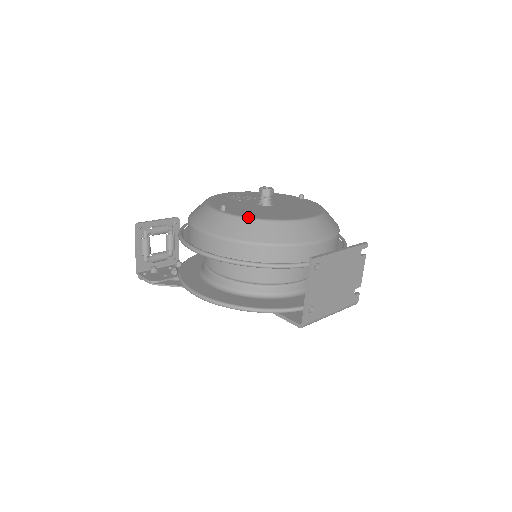
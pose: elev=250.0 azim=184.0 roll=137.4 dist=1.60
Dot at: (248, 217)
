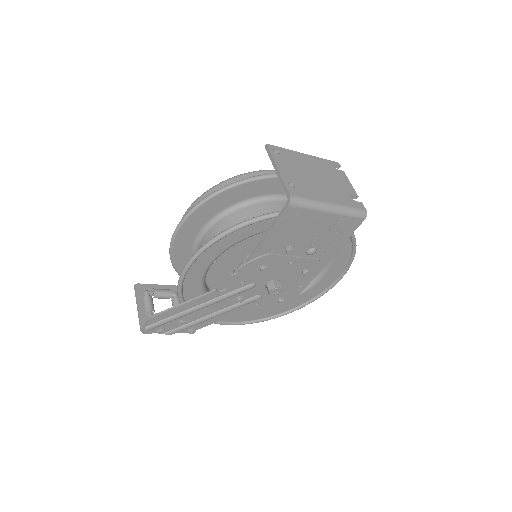
Dot at: occluded
